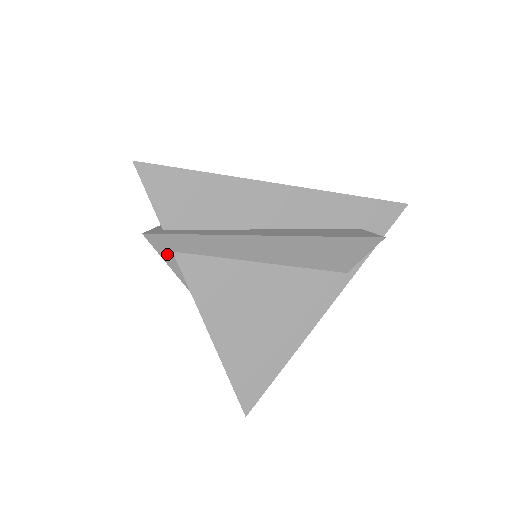
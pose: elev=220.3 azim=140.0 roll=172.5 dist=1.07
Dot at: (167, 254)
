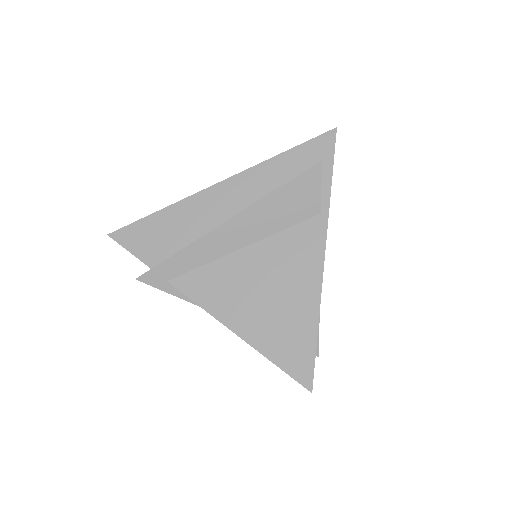
Dot at: (165, 286)
